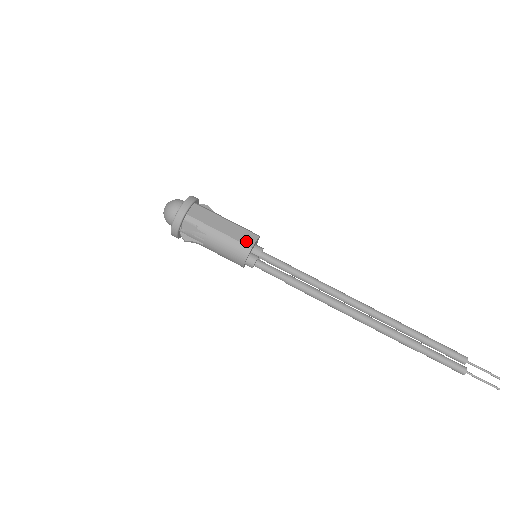
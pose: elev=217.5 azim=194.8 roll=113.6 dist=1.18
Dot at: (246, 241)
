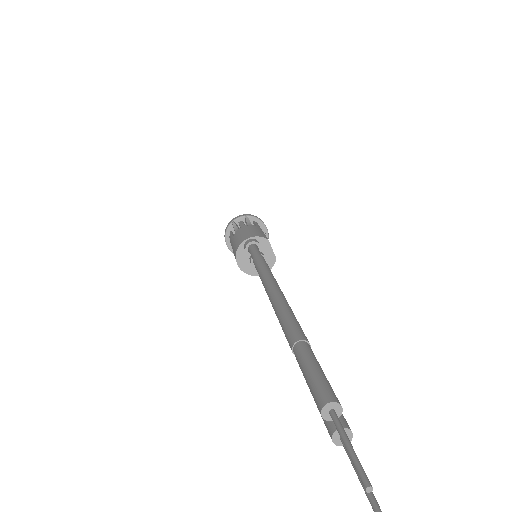
Dot at: occluded
